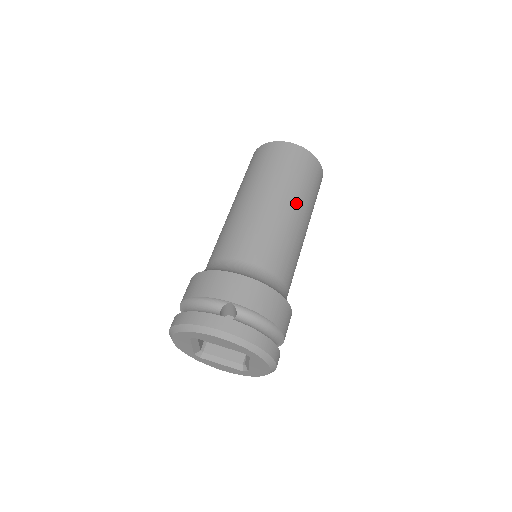
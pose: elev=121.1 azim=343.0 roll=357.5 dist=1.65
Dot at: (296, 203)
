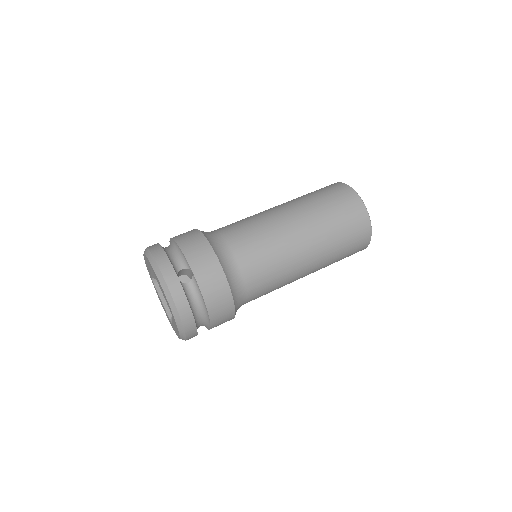
Dot at: (317, 248)
